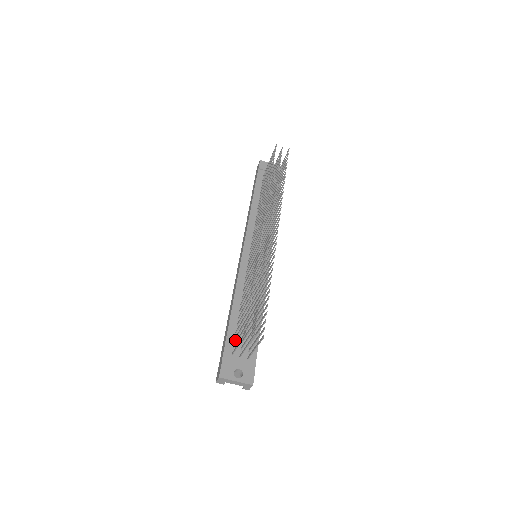
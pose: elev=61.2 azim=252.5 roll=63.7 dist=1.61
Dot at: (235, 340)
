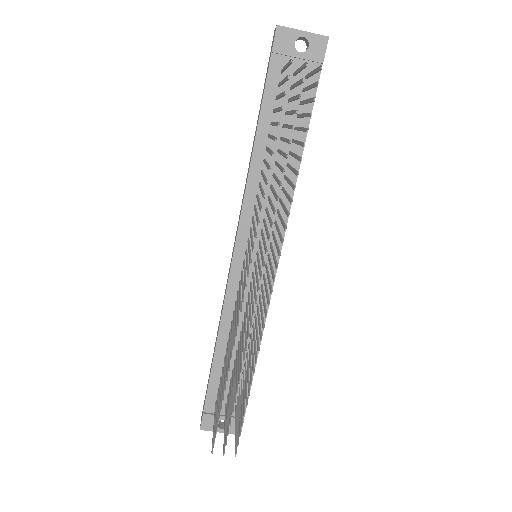
Dot at: occluded
